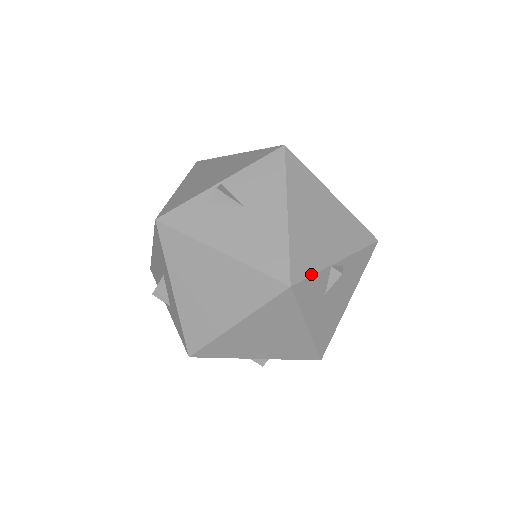
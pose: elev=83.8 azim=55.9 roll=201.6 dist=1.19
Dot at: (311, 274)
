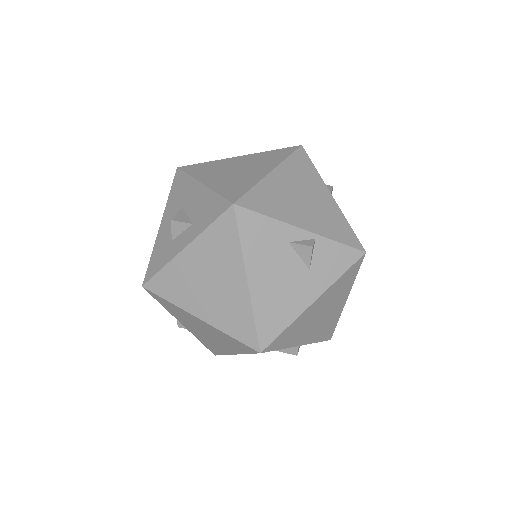
Dot at: occluded
